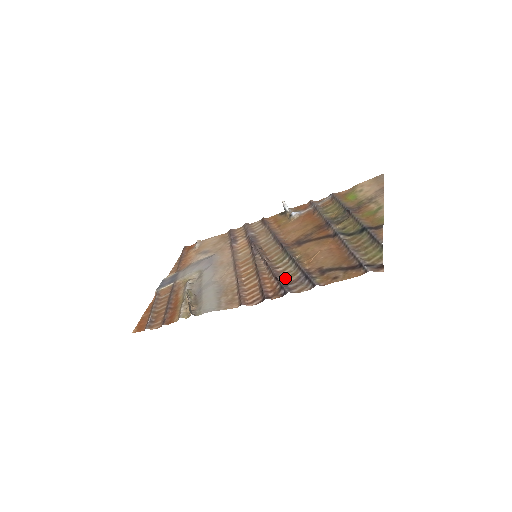
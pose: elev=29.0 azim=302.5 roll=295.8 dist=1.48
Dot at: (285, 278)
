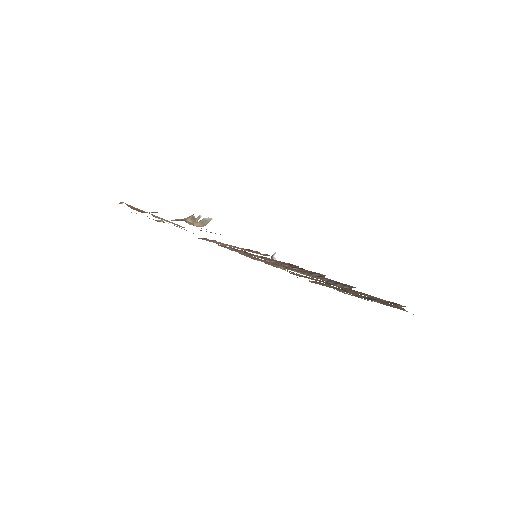
Dot at: occluded
